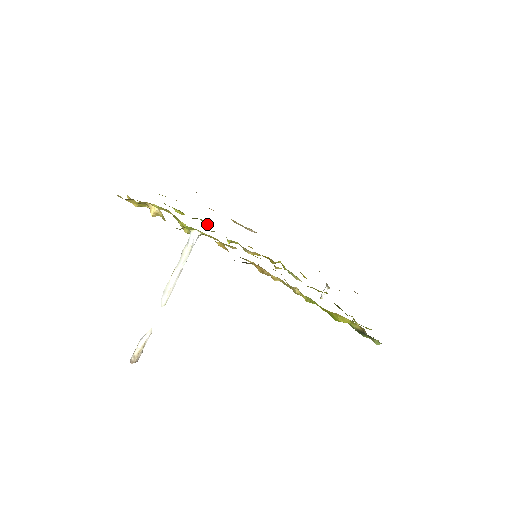
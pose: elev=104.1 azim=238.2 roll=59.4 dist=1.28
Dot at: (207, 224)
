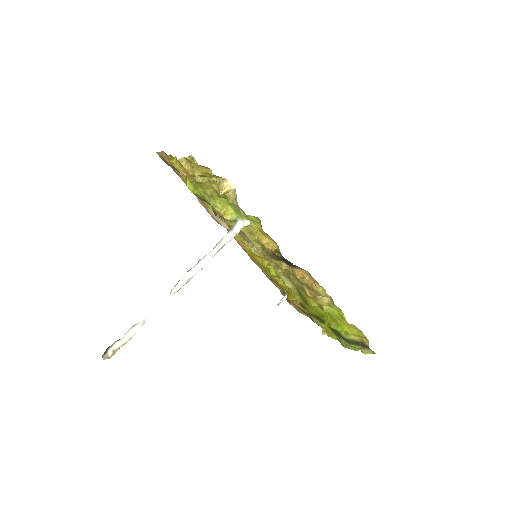
Dot at: (211, 210)
